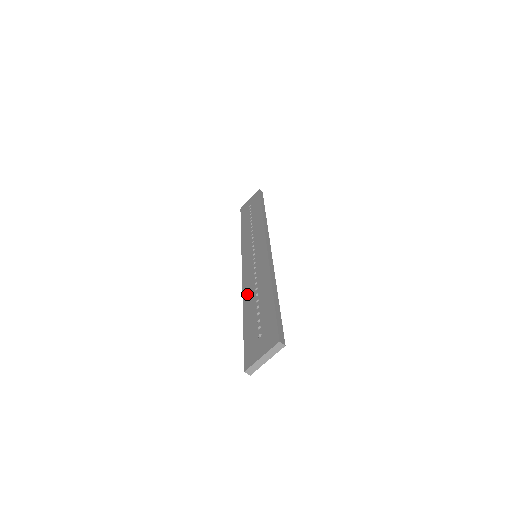
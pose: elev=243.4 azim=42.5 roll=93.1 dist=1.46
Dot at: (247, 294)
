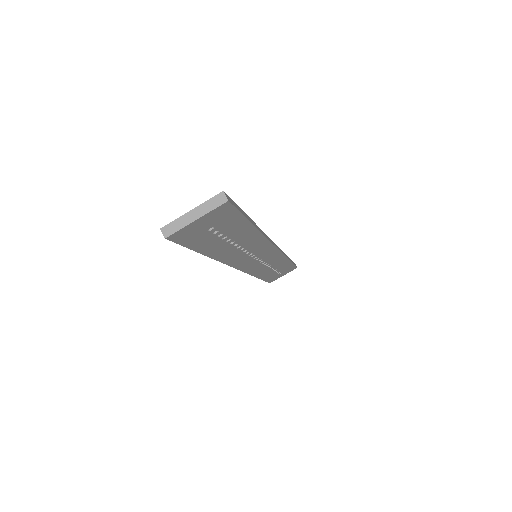
Dot at: occluded
